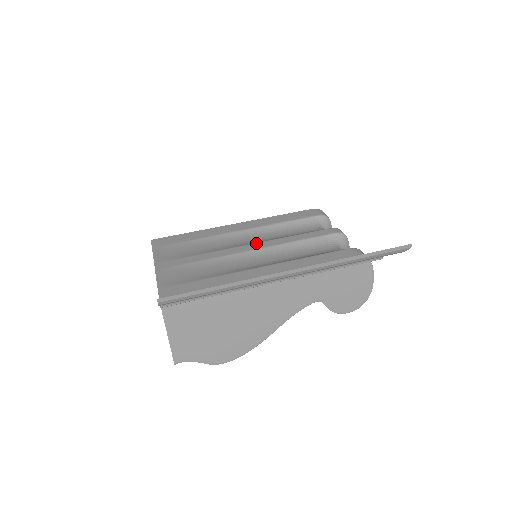
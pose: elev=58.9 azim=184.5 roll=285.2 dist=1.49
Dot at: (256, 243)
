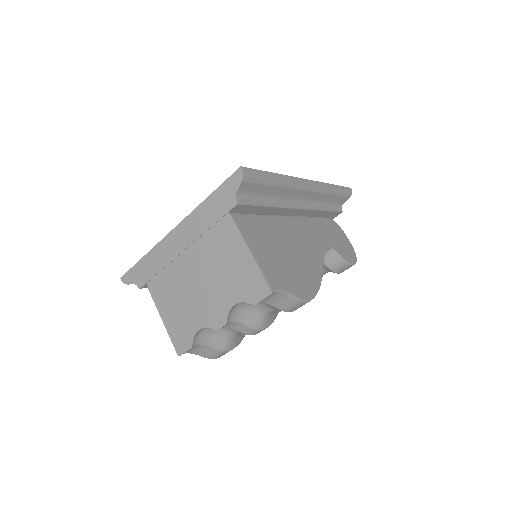
Dot at: occluded
